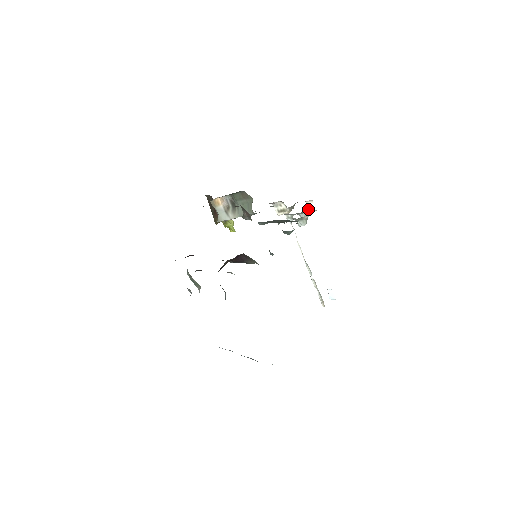
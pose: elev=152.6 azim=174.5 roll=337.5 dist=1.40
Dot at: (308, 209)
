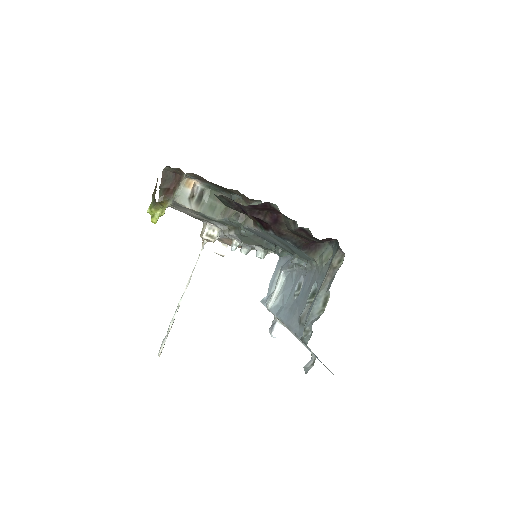
Dot at: (252, 249)
